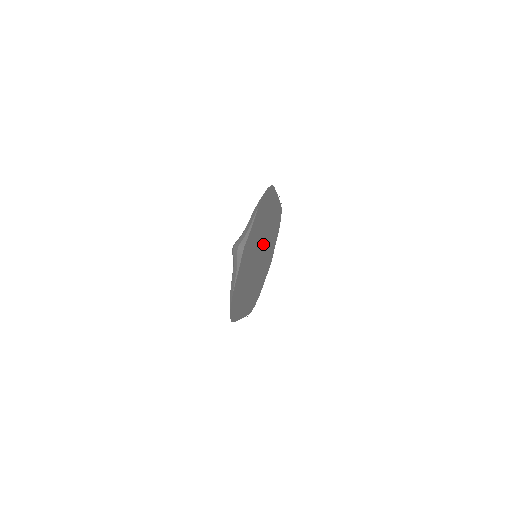
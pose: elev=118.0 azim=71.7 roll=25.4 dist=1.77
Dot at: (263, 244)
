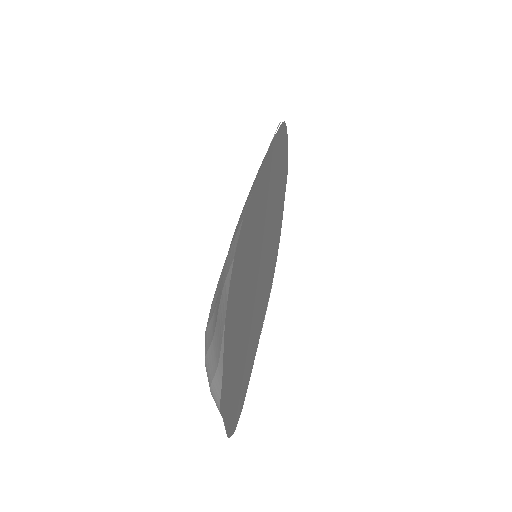
Dot at: (262, 243)
